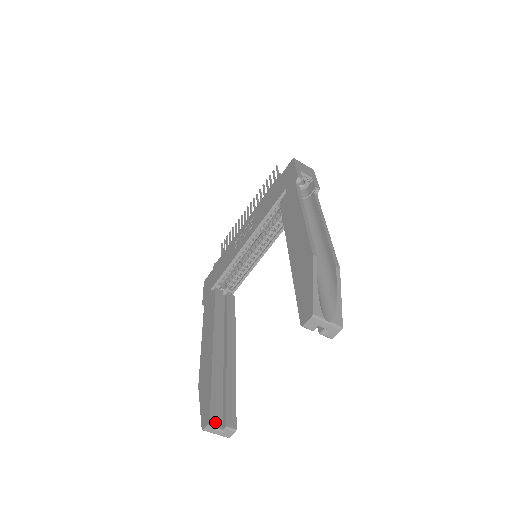
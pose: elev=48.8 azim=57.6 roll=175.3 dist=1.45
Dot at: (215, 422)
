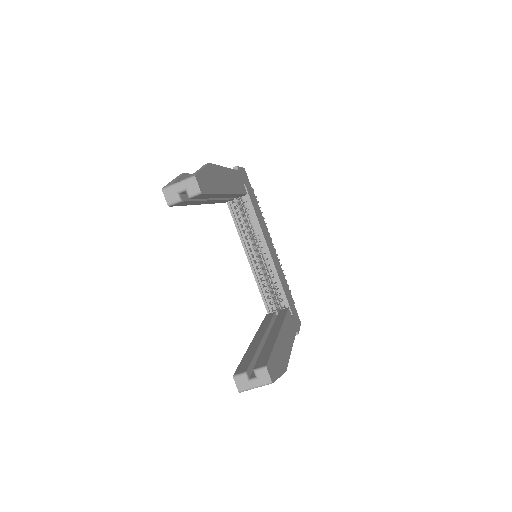
Dot at: (240, 373)
